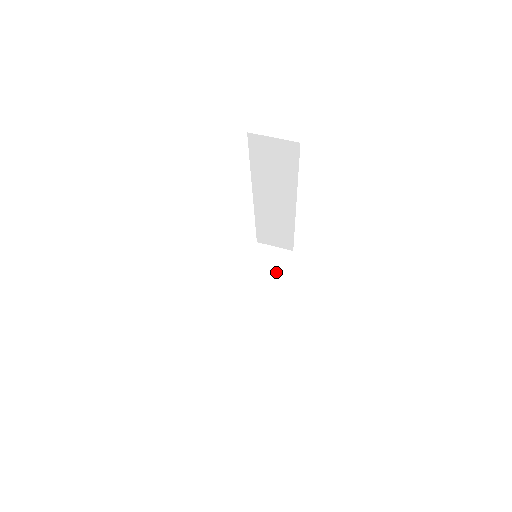
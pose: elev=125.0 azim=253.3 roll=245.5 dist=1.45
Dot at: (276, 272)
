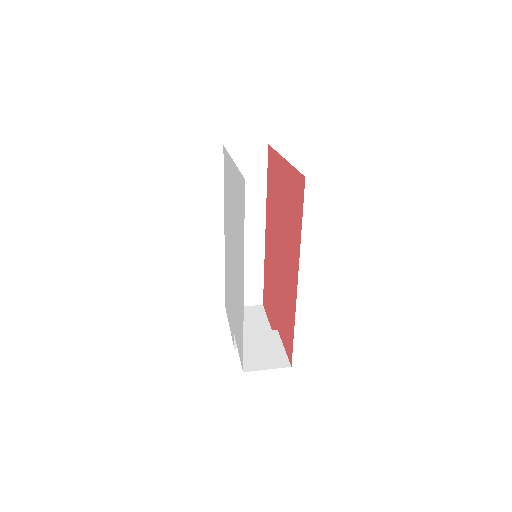
Dot at: (258, 321)
